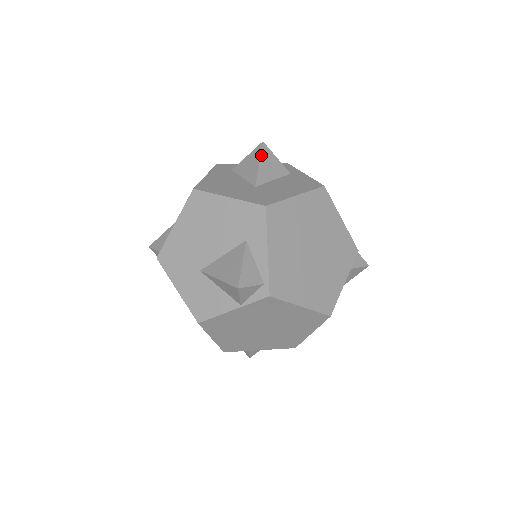
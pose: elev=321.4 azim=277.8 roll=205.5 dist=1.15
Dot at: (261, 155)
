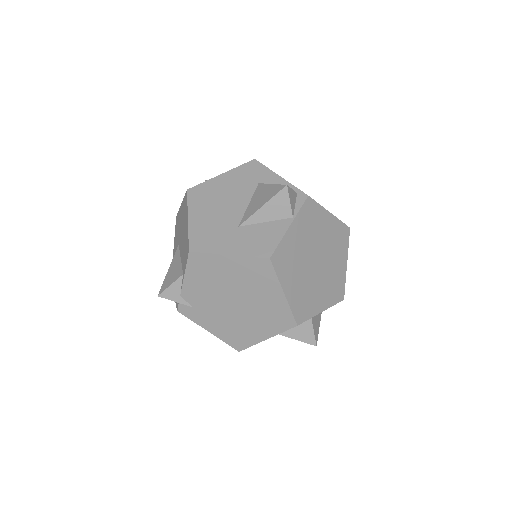
Dot at: occluded
